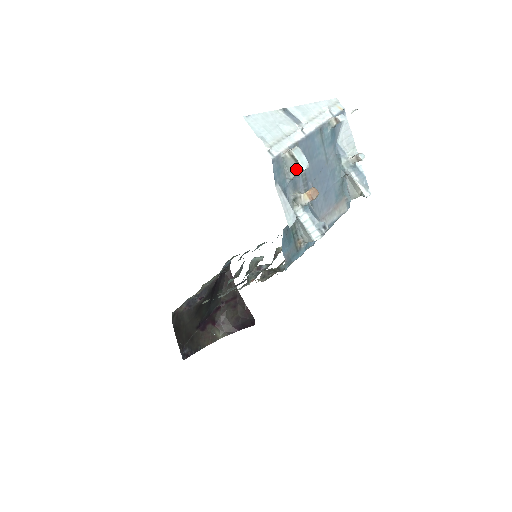
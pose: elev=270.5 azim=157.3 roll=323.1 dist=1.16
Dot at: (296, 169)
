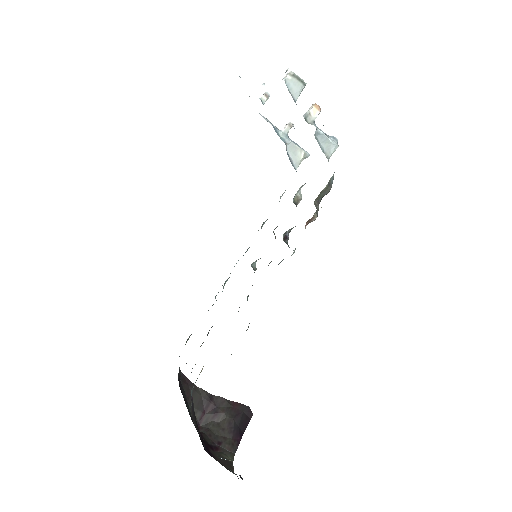
Dot at: (300, 87)
